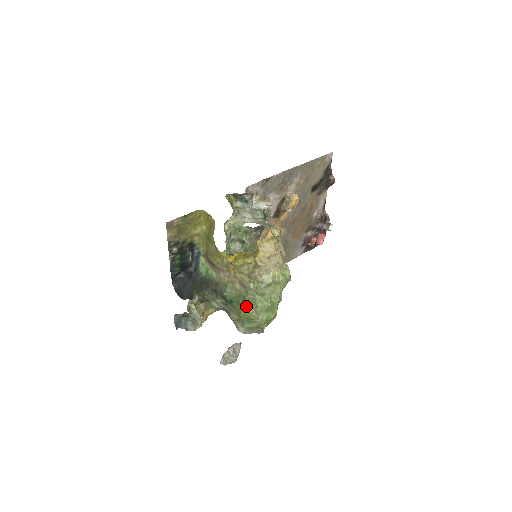
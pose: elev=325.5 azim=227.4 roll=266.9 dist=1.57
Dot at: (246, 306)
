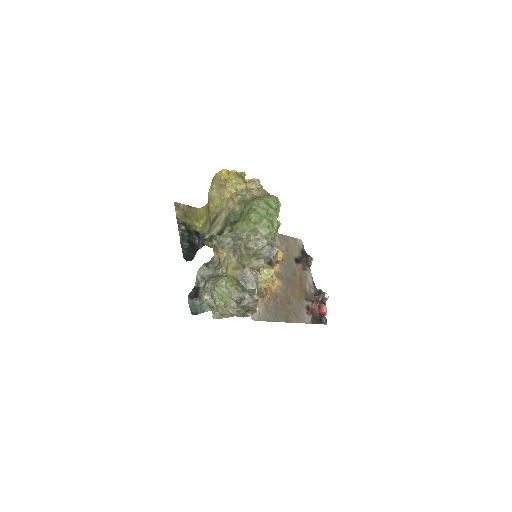
Dot at: (247, 204)
